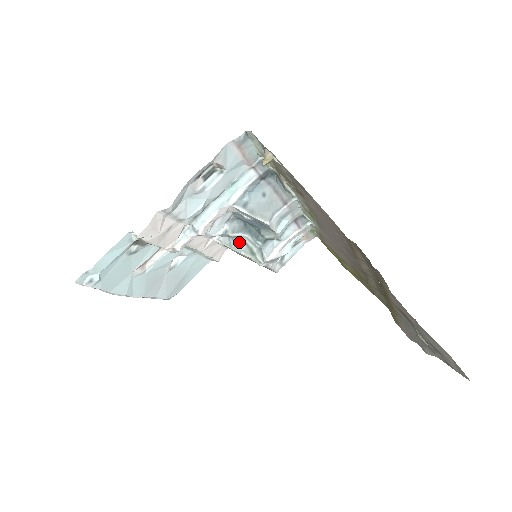
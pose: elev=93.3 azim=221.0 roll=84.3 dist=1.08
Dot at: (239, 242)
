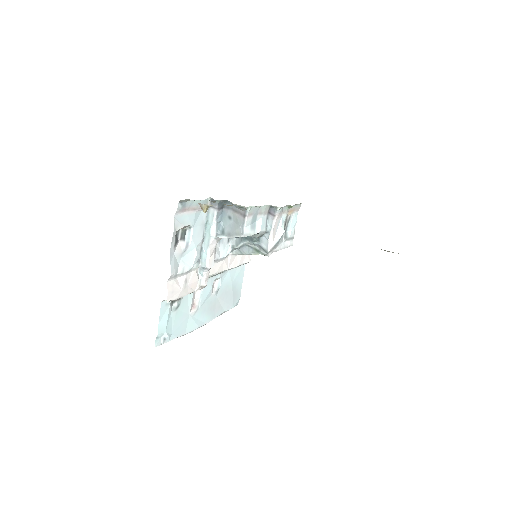
Dot at: (246, 248)
